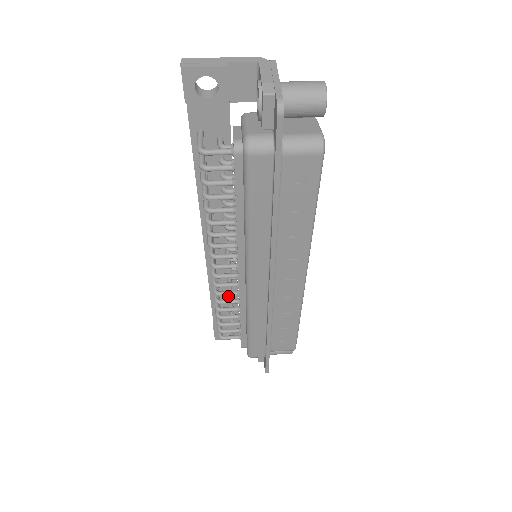
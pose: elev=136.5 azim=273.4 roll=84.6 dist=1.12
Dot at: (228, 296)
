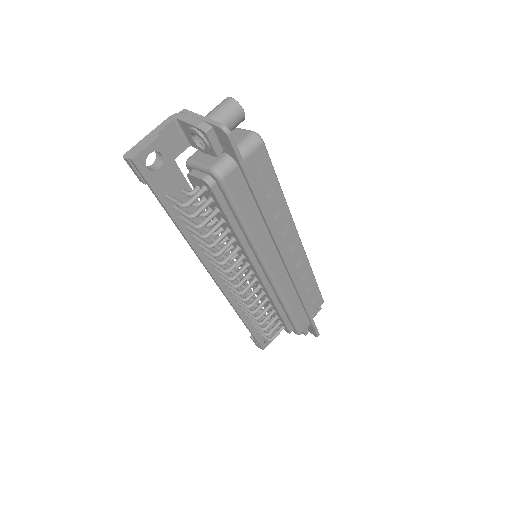
Dot at: occluded
